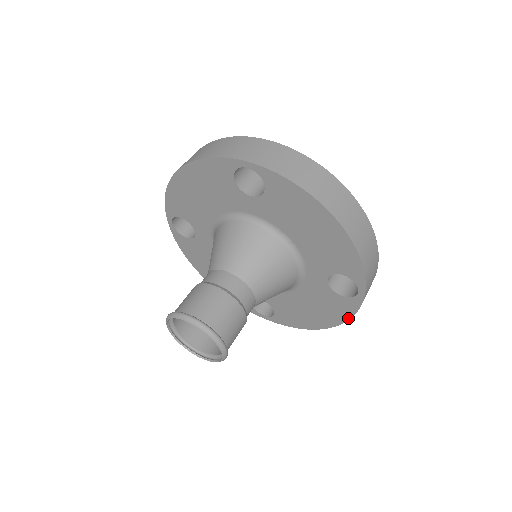
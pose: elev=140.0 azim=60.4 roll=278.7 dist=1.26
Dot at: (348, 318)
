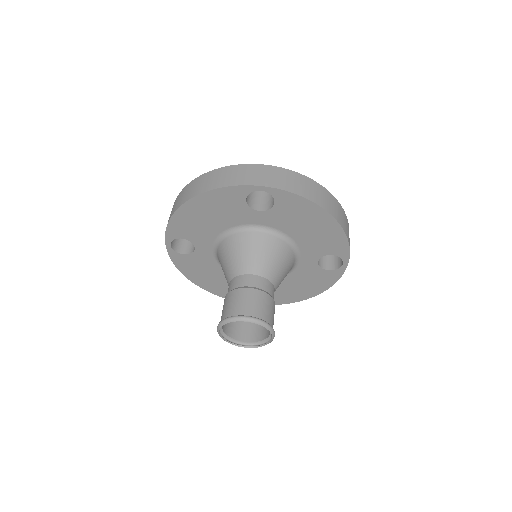
Dot at: (331, 286)
